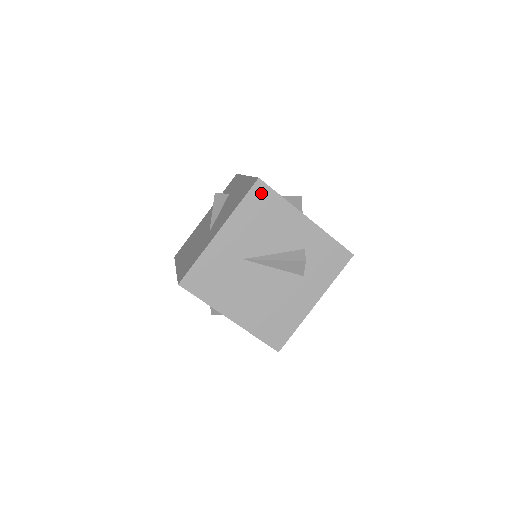
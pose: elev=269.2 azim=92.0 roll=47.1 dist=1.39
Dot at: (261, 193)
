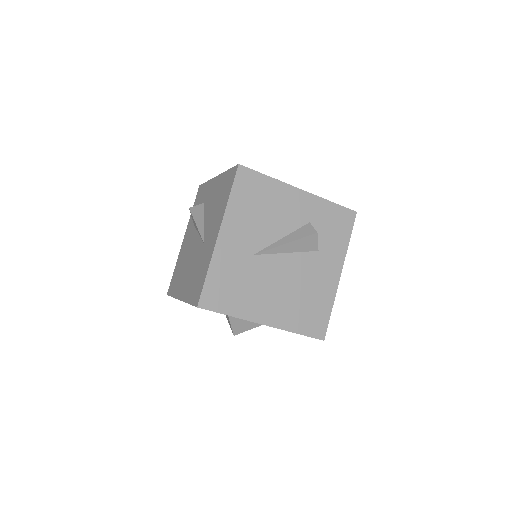
Dot at: (247, 179)
